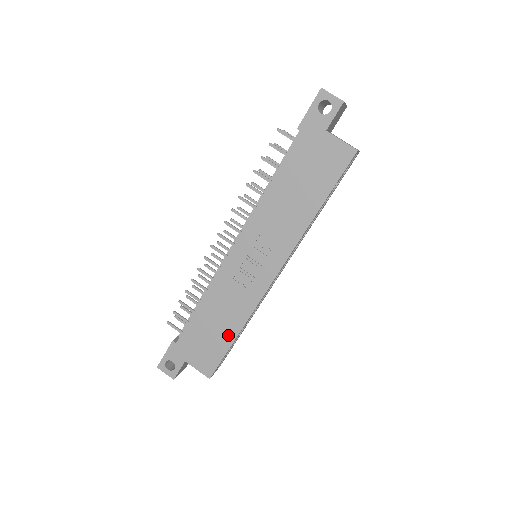
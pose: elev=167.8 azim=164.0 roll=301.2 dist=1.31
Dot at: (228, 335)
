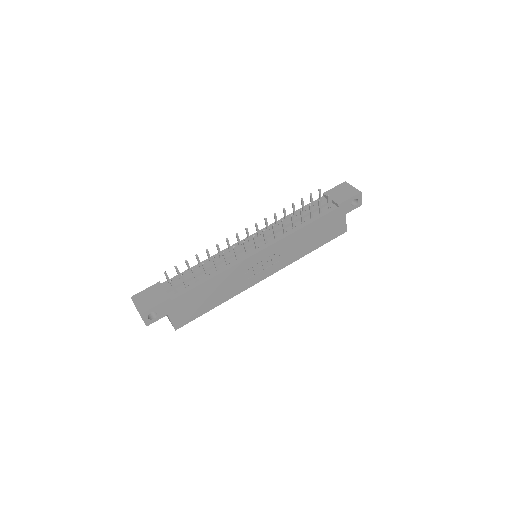
Dot at: (212, 304)
